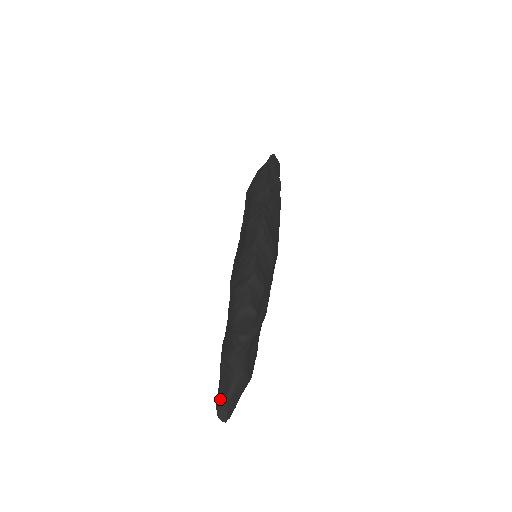
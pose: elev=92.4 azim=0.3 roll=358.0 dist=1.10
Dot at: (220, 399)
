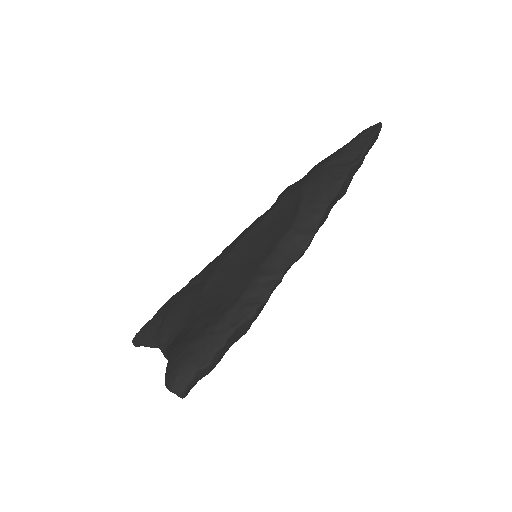
Dot at: (140, 339)
